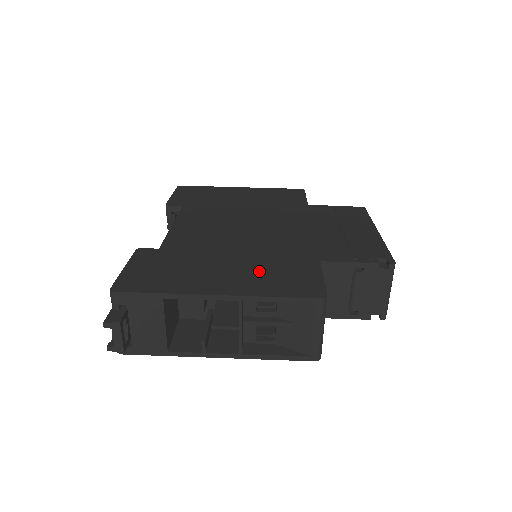
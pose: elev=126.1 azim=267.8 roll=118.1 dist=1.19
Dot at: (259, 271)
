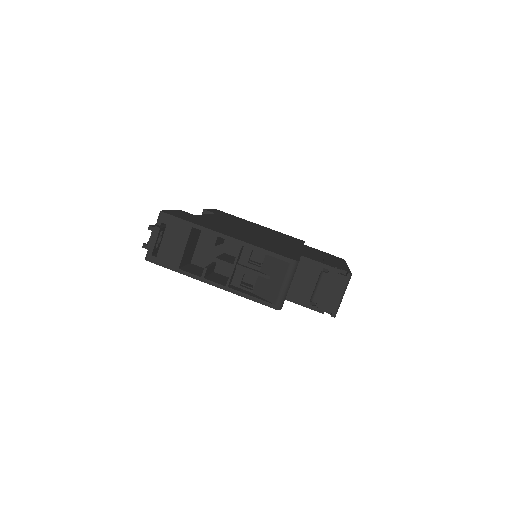
Dot at: (258, 242)
